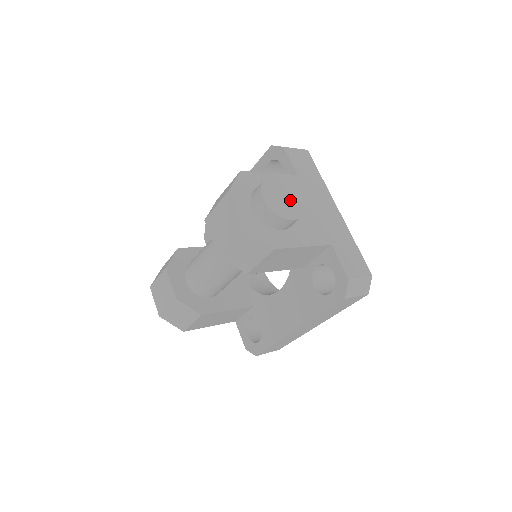
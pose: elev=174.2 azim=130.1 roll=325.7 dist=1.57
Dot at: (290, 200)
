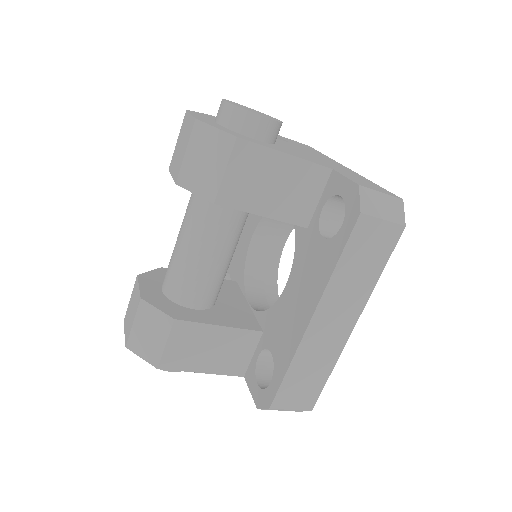
Dot at: occluded
